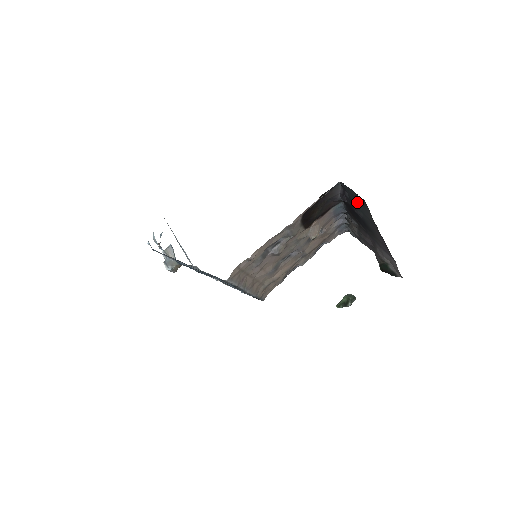
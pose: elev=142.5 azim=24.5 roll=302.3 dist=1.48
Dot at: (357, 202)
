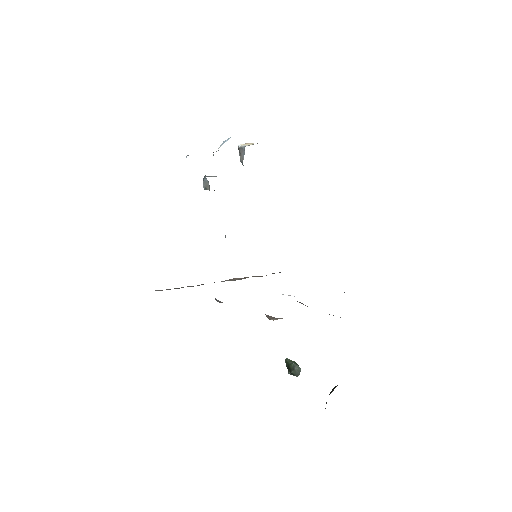
Dot at: occluded
